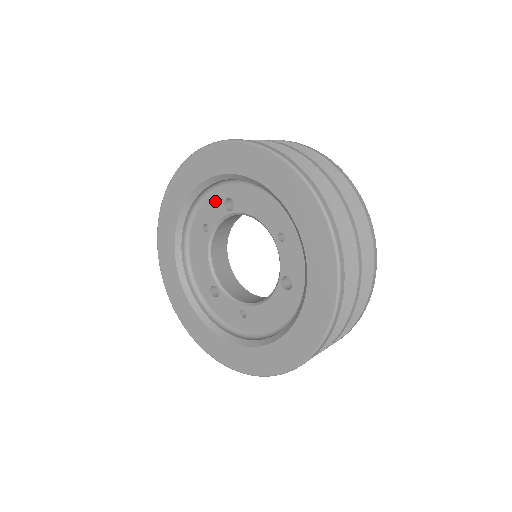
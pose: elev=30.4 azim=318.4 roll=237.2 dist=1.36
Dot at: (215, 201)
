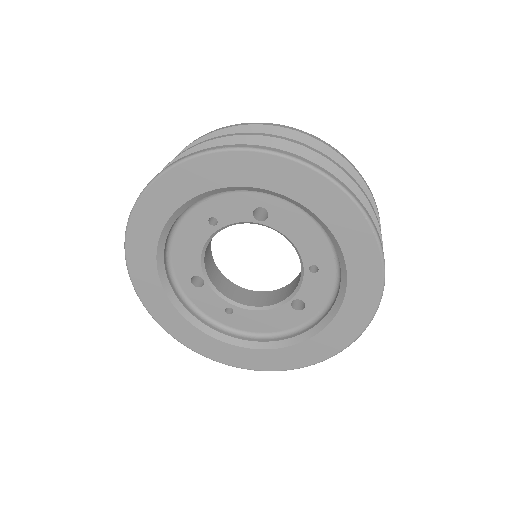
Dot at: (241, 202)
